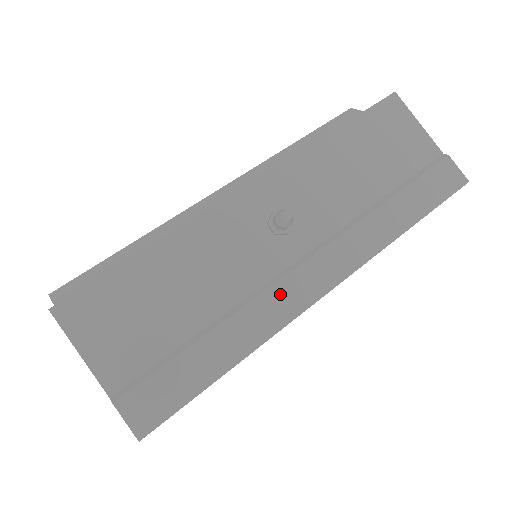
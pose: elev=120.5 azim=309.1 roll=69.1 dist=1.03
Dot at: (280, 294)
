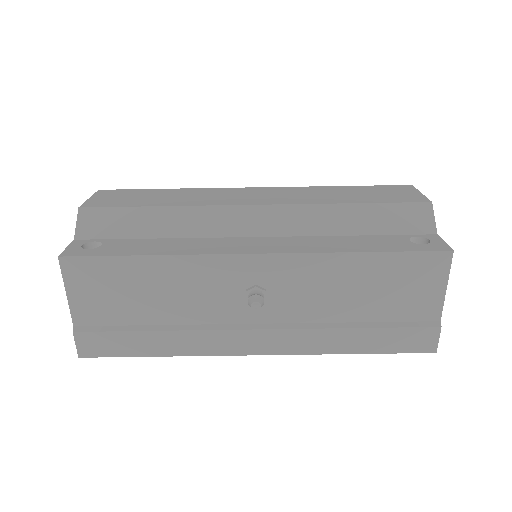
Dot at: (220, 338)
